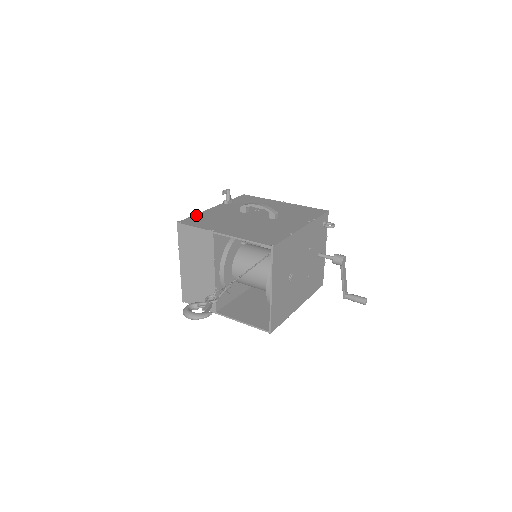
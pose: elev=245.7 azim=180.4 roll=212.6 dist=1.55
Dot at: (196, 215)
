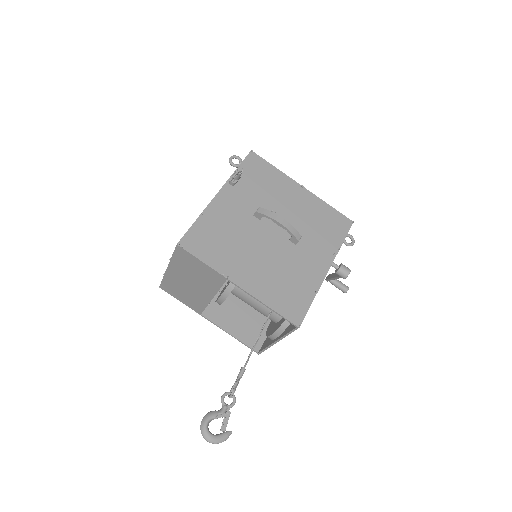
Dot at: (199, 221)
